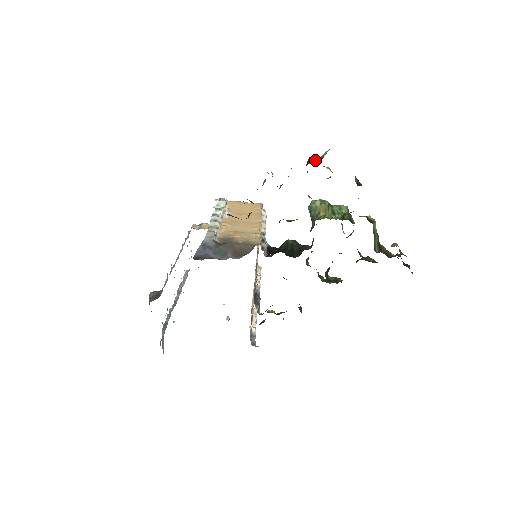
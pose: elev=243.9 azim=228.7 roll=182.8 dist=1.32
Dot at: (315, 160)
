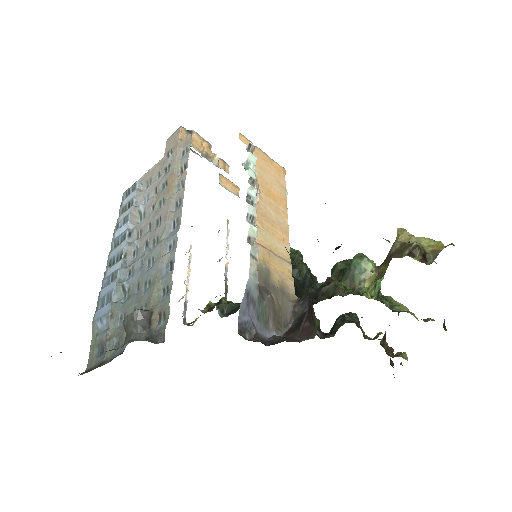
Dot at: (423, 259)
